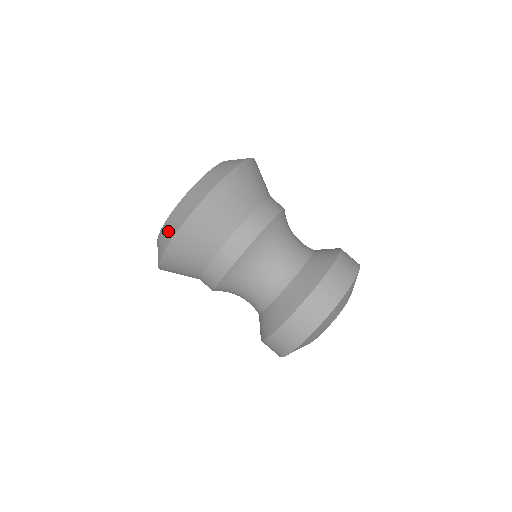
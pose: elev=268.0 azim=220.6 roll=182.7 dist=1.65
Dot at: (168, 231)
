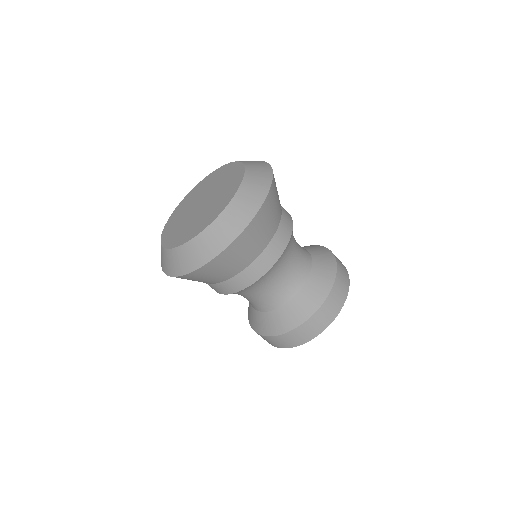
Dot at: (167, 263)
